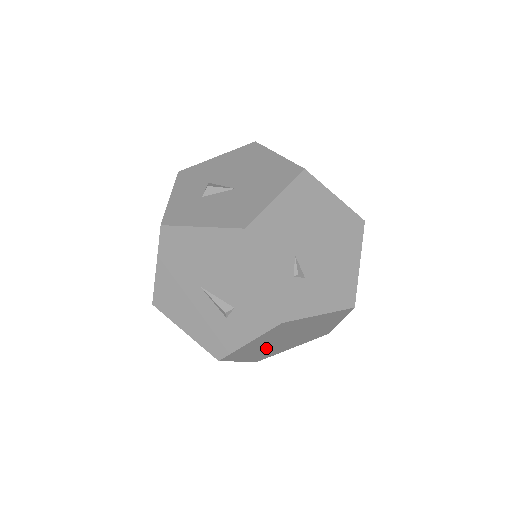
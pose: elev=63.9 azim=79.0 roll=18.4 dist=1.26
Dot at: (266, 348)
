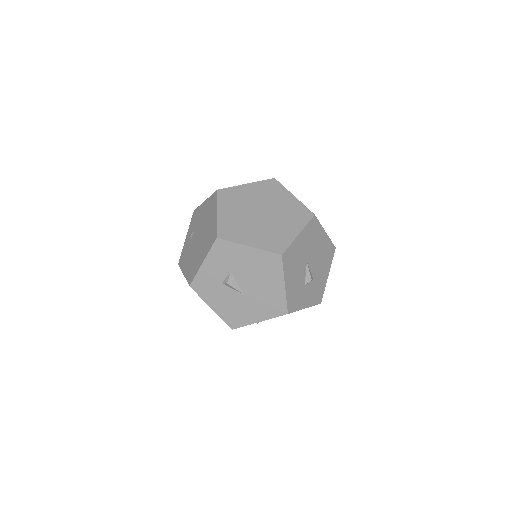
Dot at: occluded
